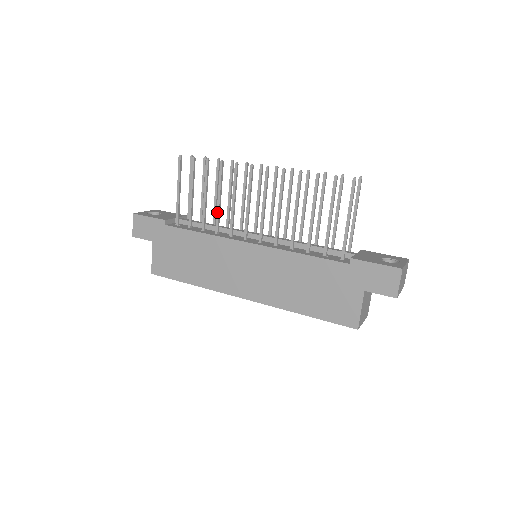
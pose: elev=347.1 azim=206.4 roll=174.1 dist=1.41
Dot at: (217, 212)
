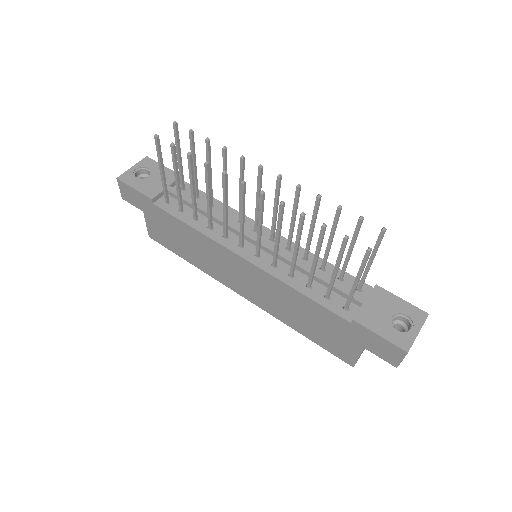
Dot at: (208, 211)
